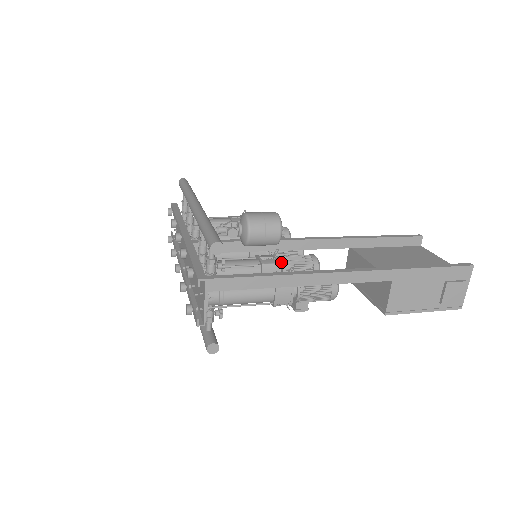
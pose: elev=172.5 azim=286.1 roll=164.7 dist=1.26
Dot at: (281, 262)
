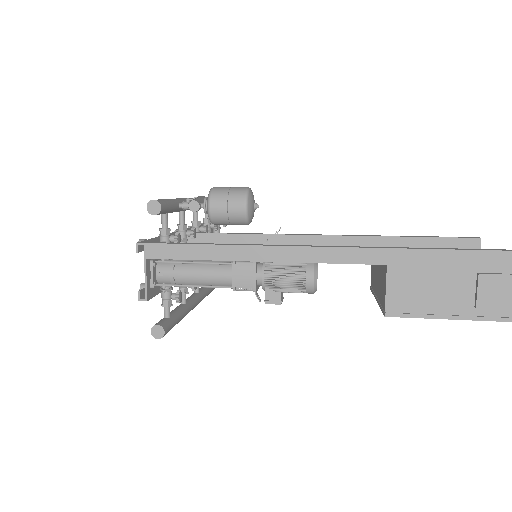
Dot at: occluded
